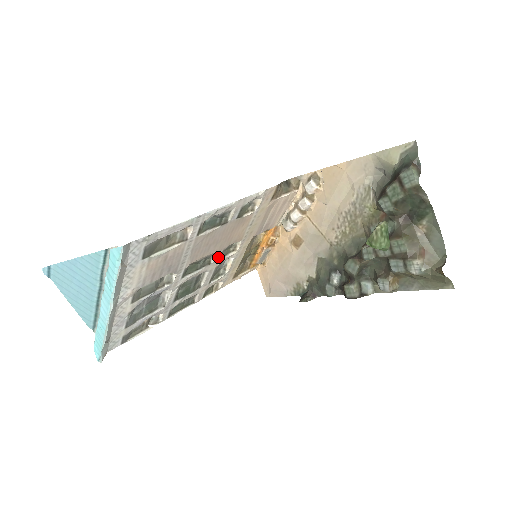
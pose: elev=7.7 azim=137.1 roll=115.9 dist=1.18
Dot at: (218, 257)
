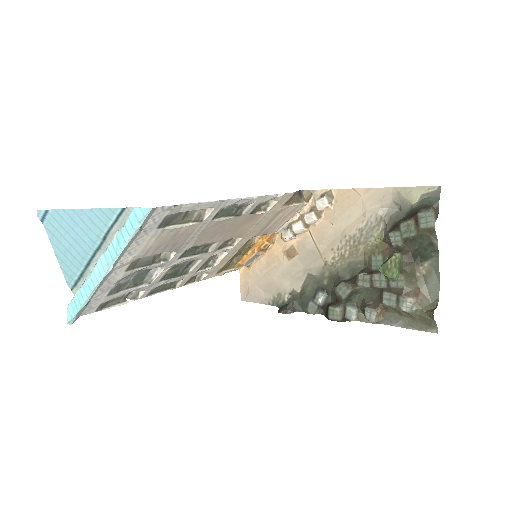
Dot at: (216, 247)
